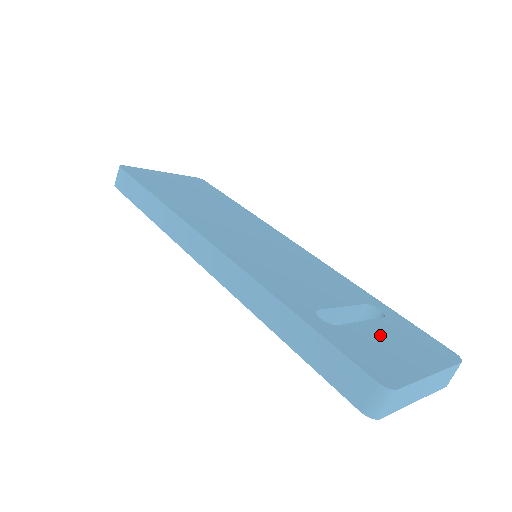
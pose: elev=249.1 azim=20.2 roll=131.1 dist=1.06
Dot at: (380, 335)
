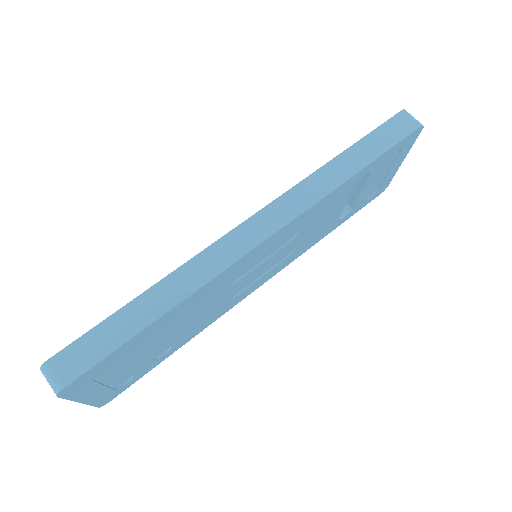
Dot at: occluded
